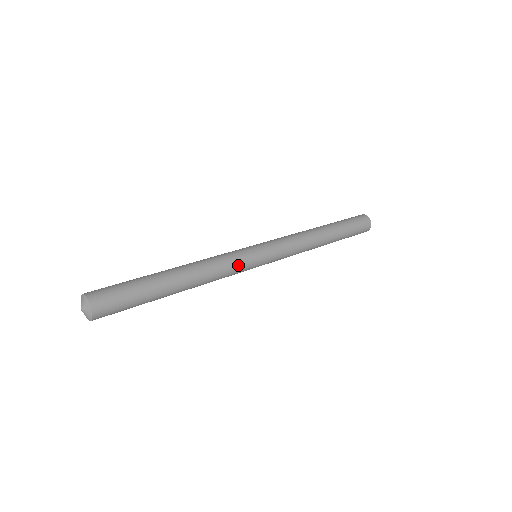
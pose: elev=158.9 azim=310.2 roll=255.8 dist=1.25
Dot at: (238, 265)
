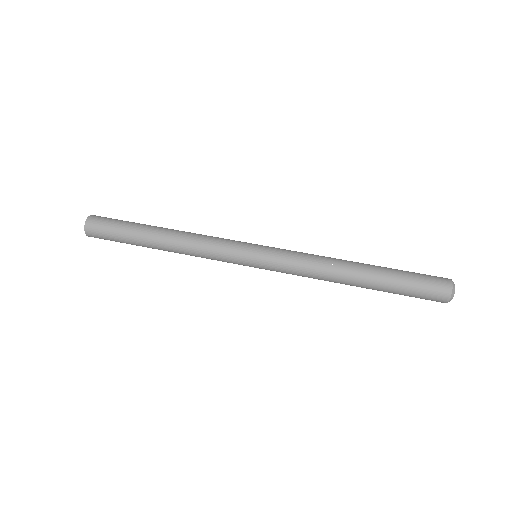
Dot at: (222, 252)
